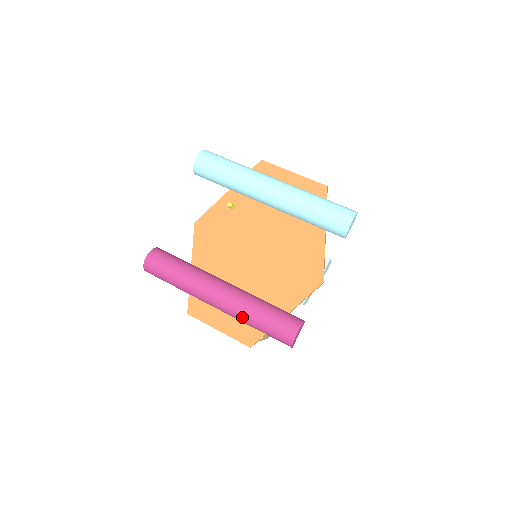
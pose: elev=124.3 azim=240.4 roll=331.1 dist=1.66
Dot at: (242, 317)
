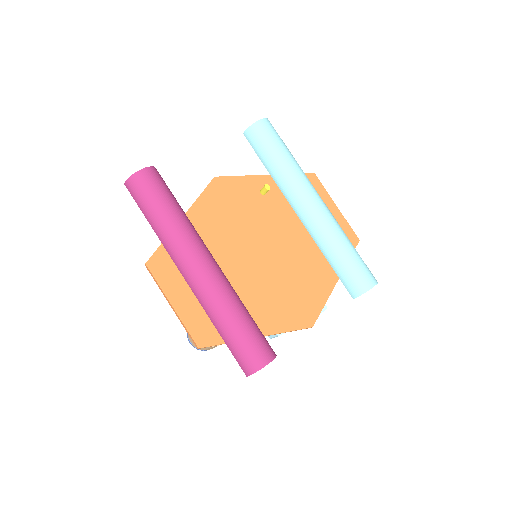
Dot at: (216, 308)
